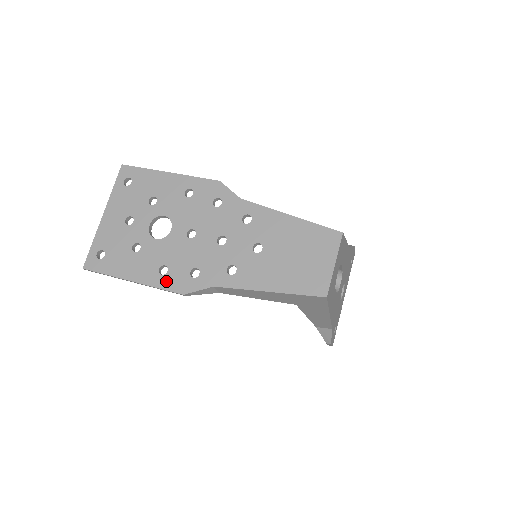
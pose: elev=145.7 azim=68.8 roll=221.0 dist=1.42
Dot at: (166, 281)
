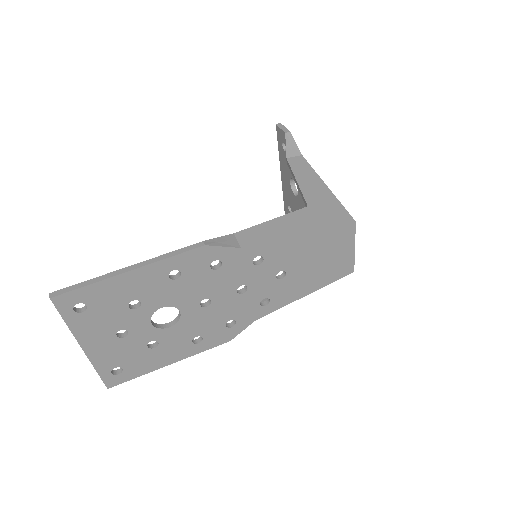
Dot at: (207, 344)
